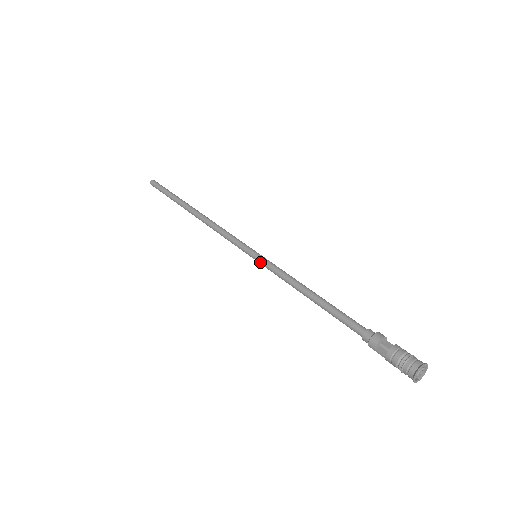
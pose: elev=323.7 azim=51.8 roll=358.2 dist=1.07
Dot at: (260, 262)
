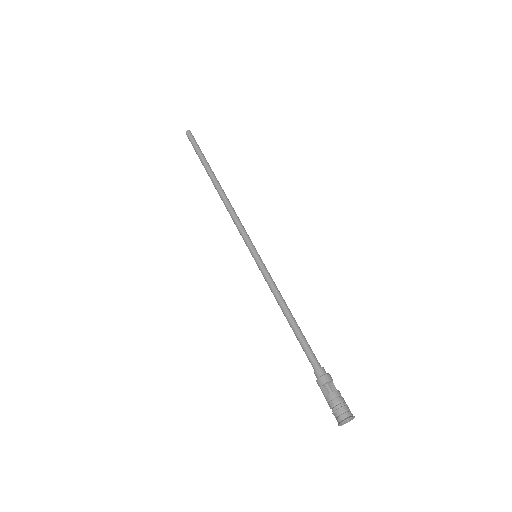
Dot at: (257, 264)
